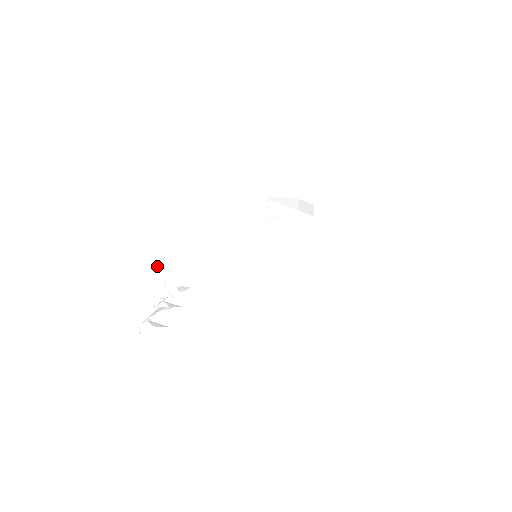
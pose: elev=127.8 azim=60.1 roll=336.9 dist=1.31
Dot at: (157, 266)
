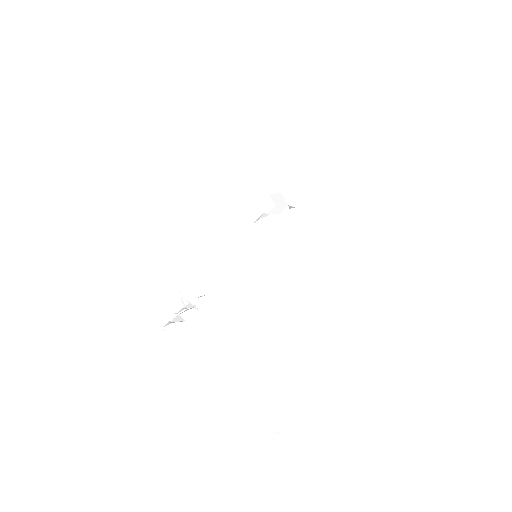
Dot at: (172, 282)
